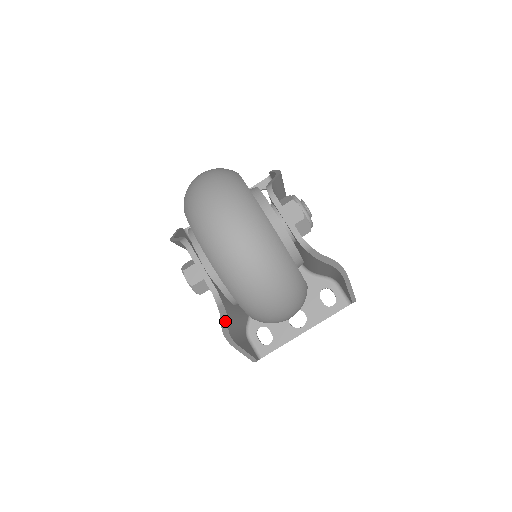
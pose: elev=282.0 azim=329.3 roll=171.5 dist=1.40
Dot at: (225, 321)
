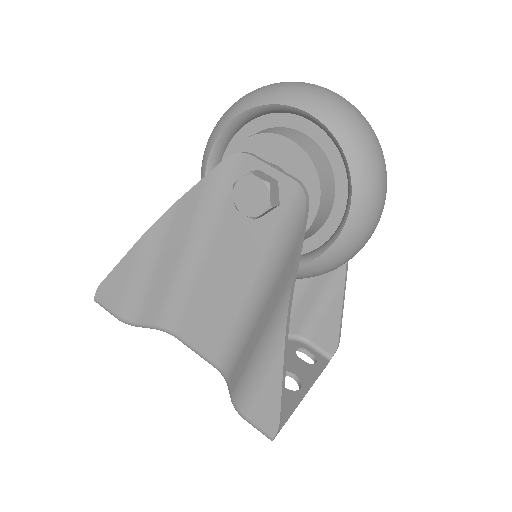
Dot at: (299, 254)
